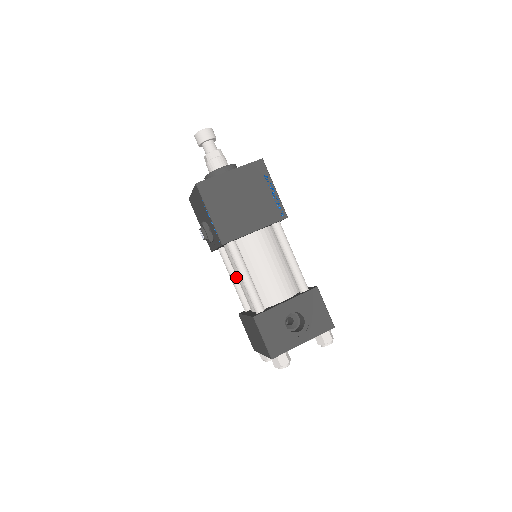
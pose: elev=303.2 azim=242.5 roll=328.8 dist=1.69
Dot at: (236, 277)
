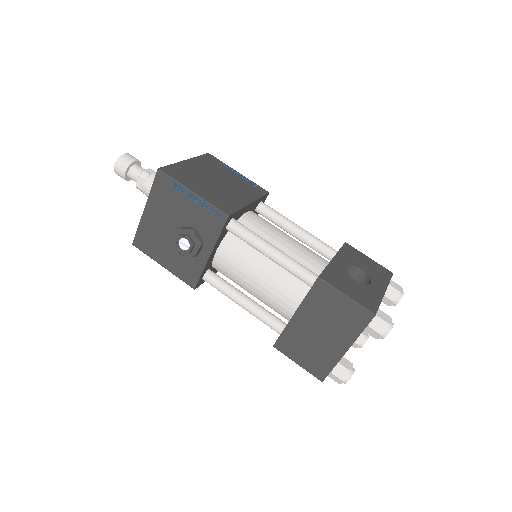
Dot at: (245, 296)
